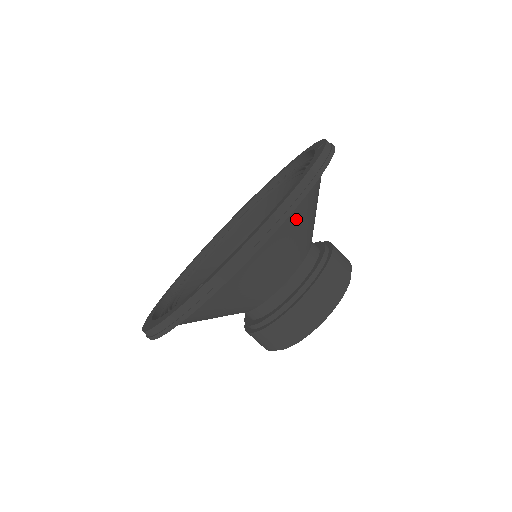
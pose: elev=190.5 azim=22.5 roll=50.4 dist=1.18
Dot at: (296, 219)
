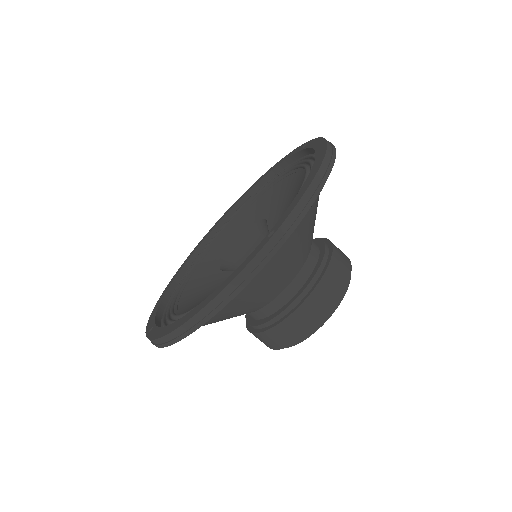
Dot at: occluded
